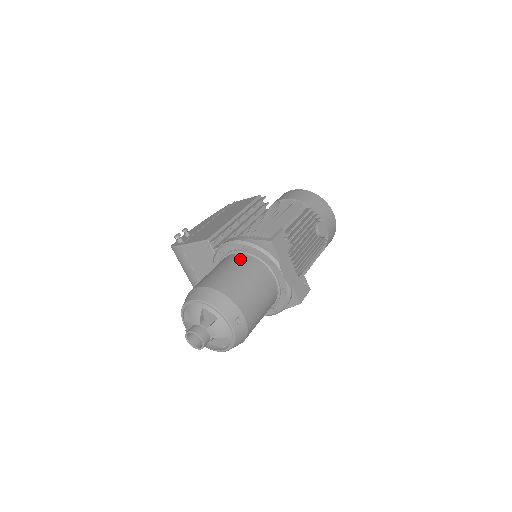
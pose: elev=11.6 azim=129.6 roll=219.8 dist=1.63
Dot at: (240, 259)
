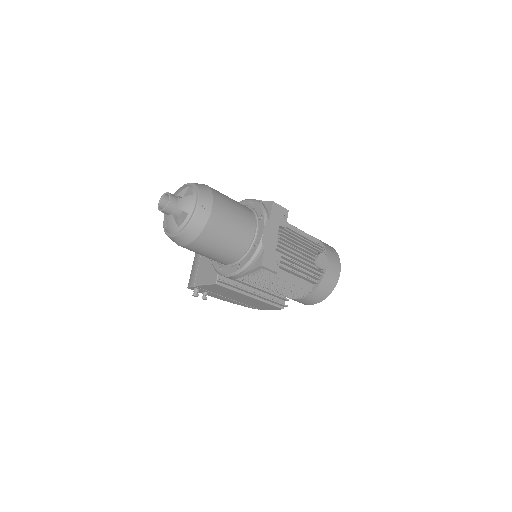
Dot at: occluded
